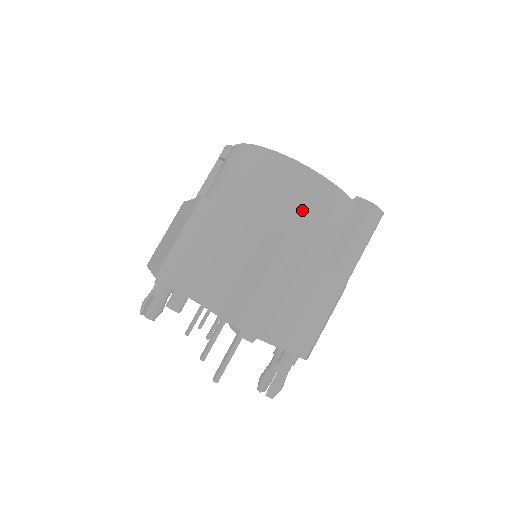
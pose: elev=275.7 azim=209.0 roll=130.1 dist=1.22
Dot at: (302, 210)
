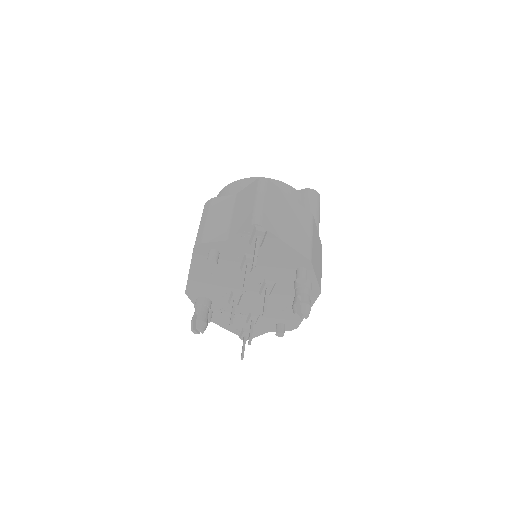
Dot at: occluded
